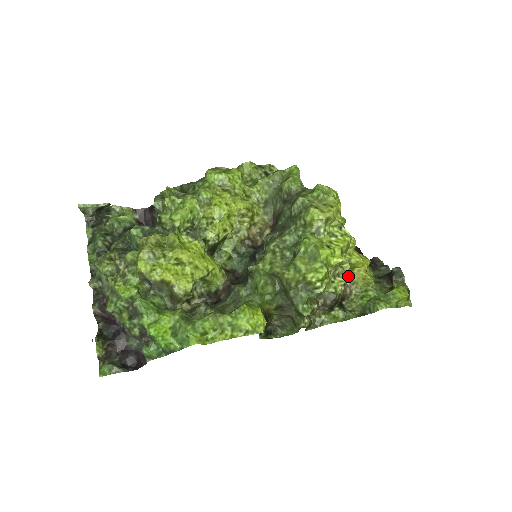
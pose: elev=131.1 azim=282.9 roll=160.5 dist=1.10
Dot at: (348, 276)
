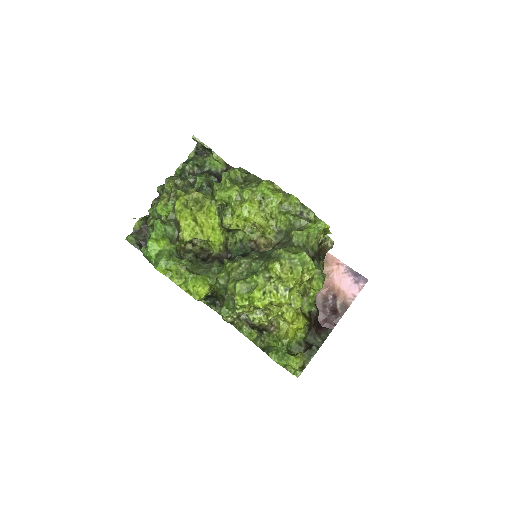
Dot at: (279, 321)
